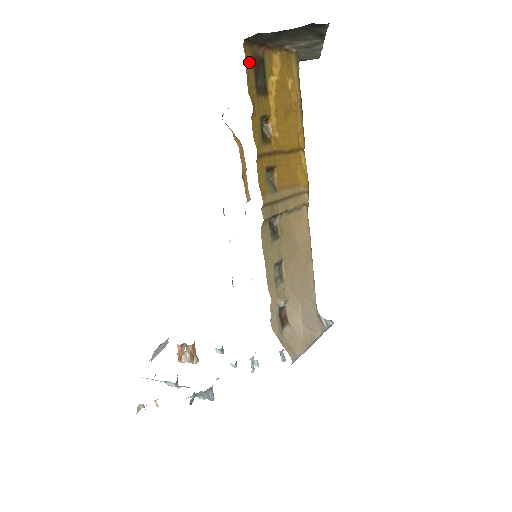
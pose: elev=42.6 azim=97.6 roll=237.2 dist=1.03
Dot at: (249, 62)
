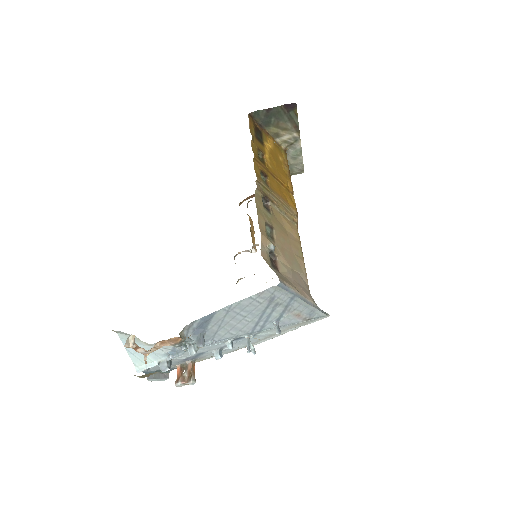
Dot at: (251, 123)
